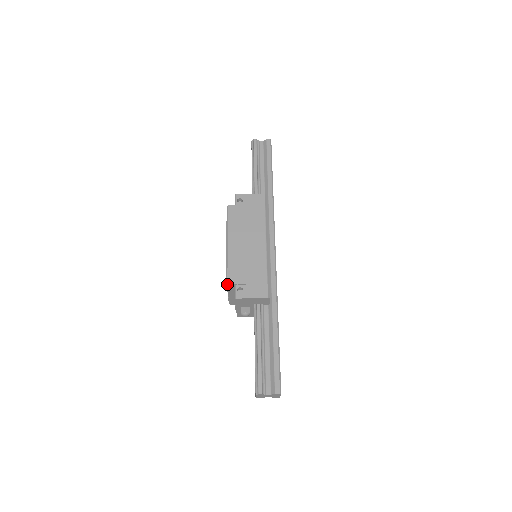
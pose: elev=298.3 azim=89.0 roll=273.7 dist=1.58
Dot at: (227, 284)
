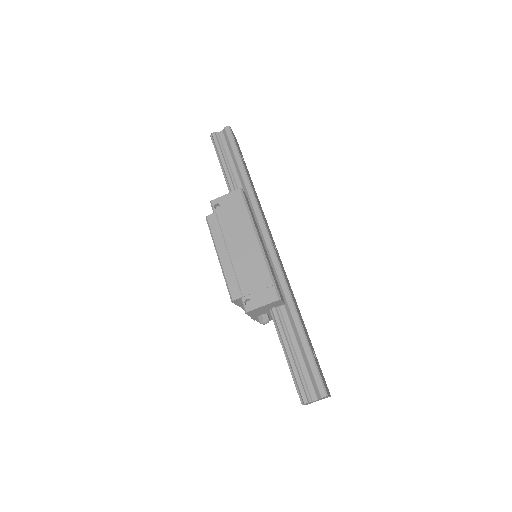
Dot at: (232, 301)
